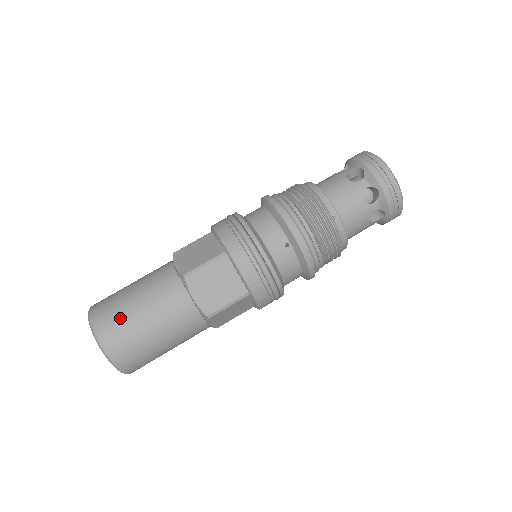
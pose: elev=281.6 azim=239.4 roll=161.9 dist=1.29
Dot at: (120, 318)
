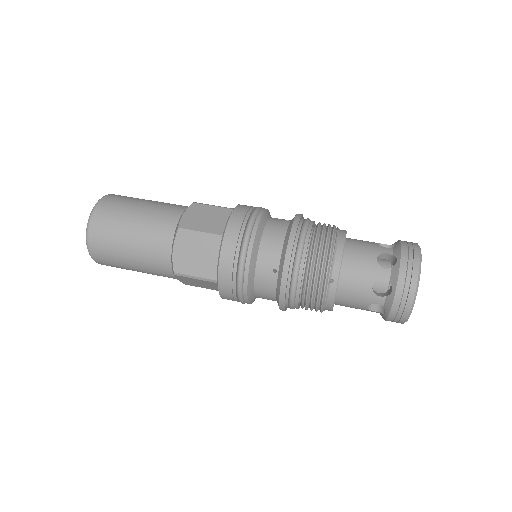
Dot at: (114, 221)
